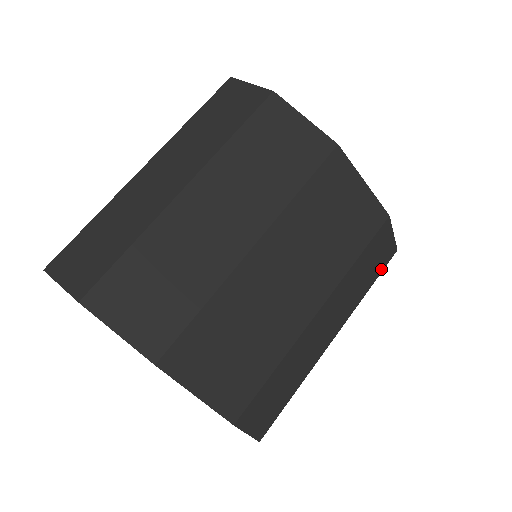
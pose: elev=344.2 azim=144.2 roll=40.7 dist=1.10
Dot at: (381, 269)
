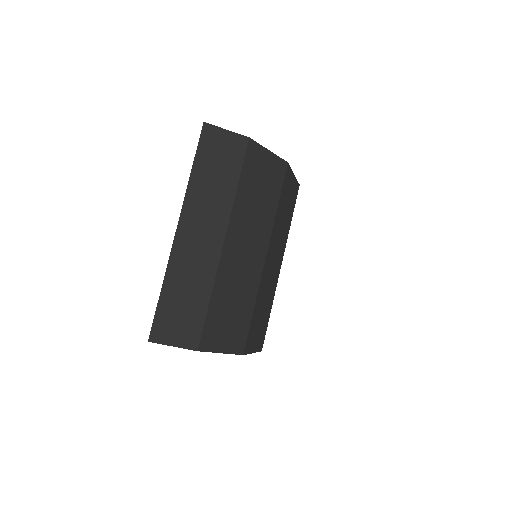
Dot at: occluded
